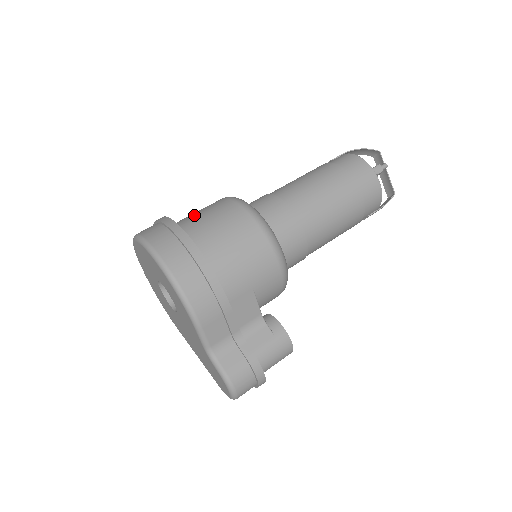
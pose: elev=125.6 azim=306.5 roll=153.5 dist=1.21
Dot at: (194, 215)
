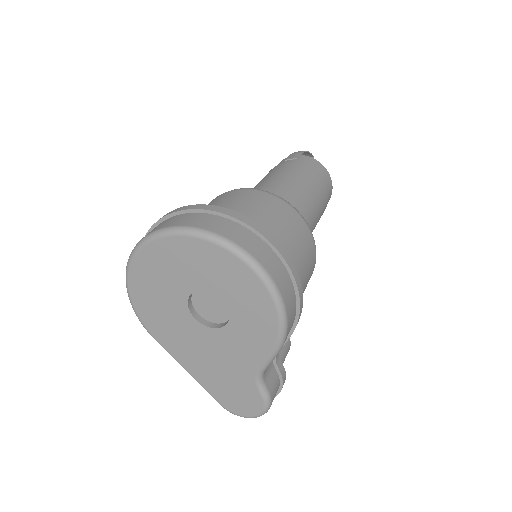
Dot at: (253, 212)
